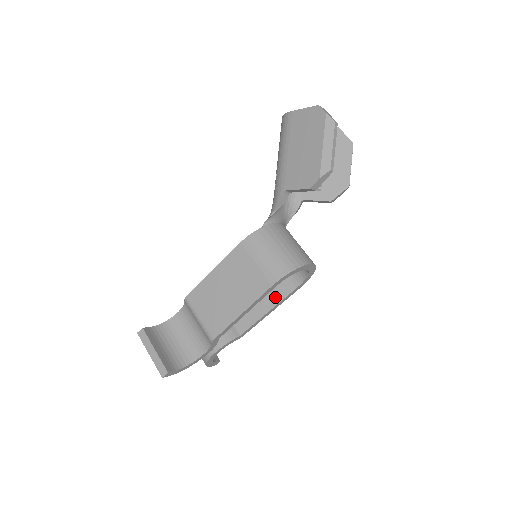
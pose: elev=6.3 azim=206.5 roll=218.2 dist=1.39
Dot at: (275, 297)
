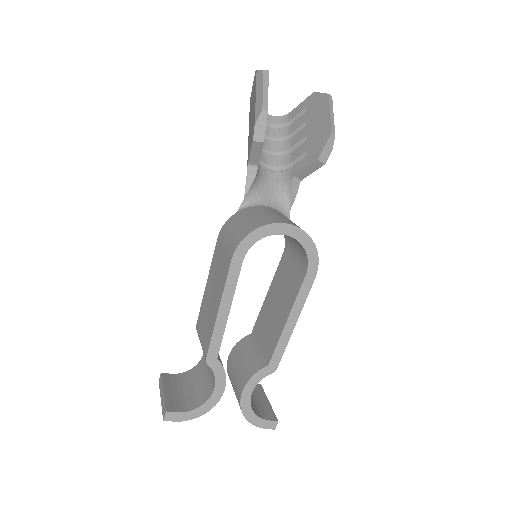
Dot at: (291, 299)
